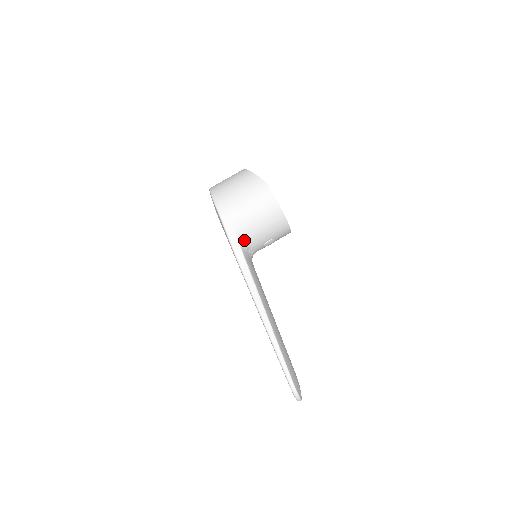
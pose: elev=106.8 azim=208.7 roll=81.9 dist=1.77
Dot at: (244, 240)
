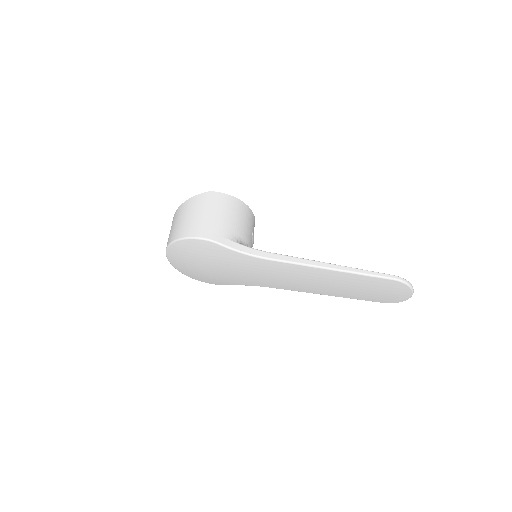
Dot at: (240, 242)
